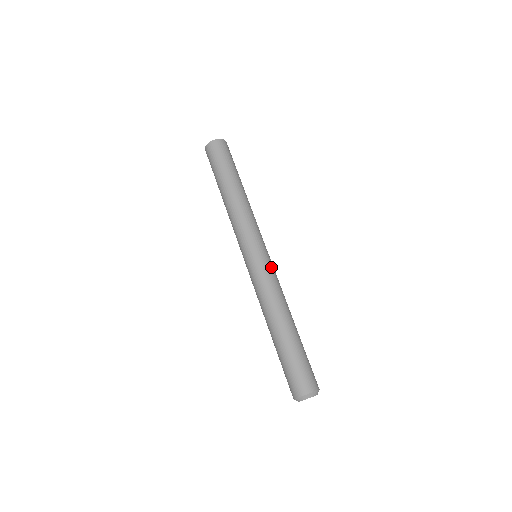
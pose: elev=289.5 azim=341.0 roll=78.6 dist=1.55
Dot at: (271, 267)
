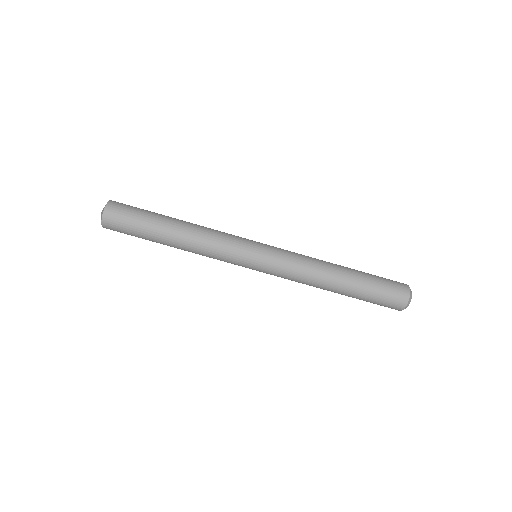
Dot at: (280, 248)
